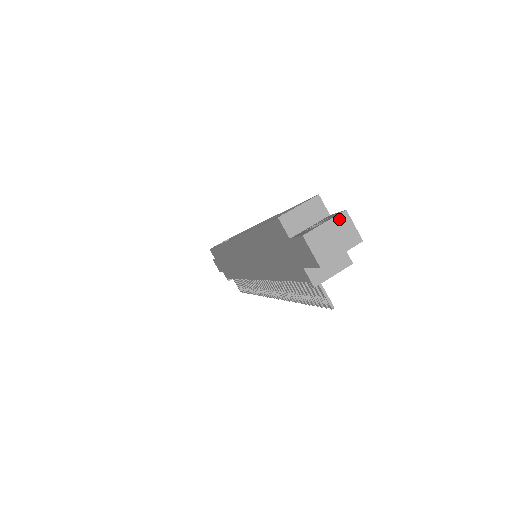
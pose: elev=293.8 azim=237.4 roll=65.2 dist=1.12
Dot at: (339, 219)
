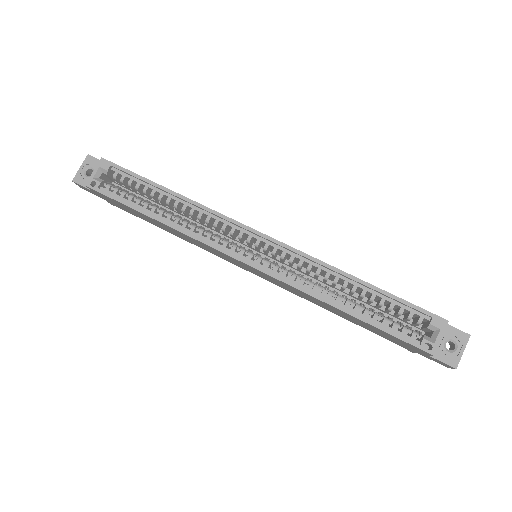
Dot at: (467, 342)
